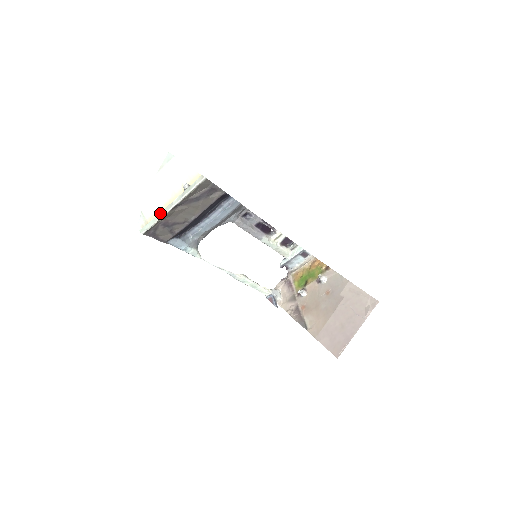
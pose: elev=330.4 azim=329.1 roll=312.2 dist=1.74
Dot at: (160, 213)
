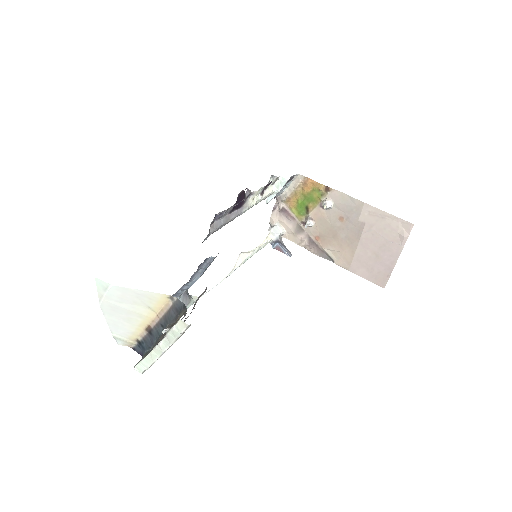
Dot at: (149, 356)
